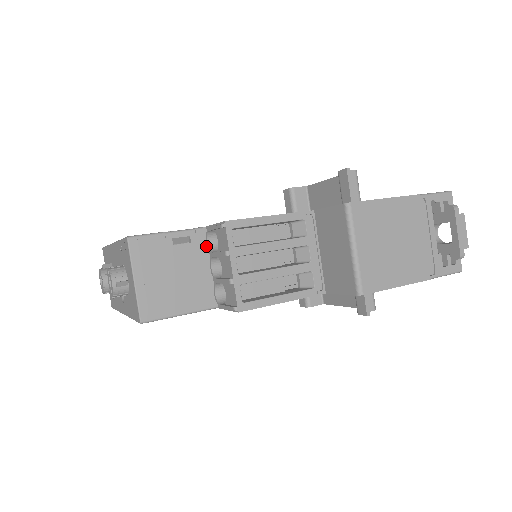
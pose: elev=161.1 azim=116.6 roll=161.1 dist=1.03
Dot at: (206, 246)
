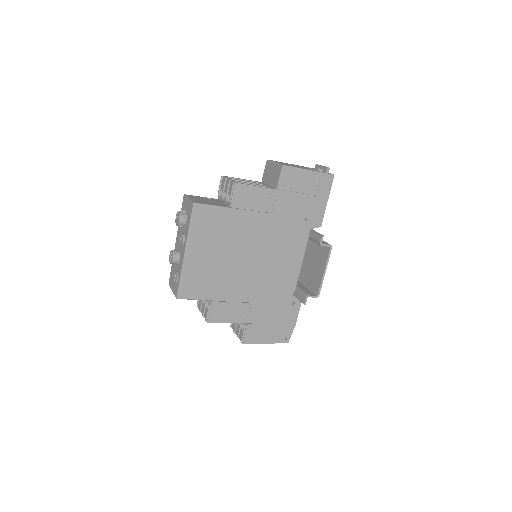
Dot at: (219, 201)
